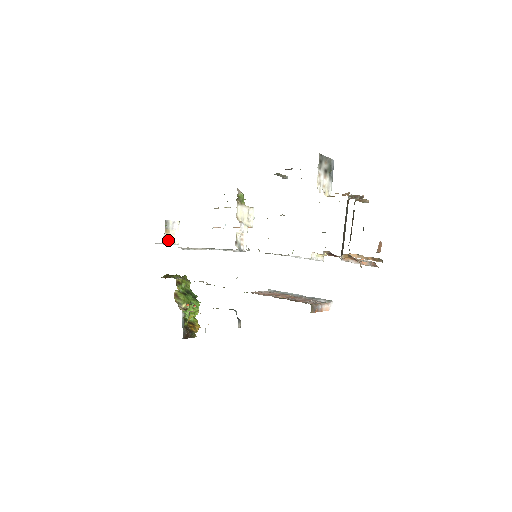
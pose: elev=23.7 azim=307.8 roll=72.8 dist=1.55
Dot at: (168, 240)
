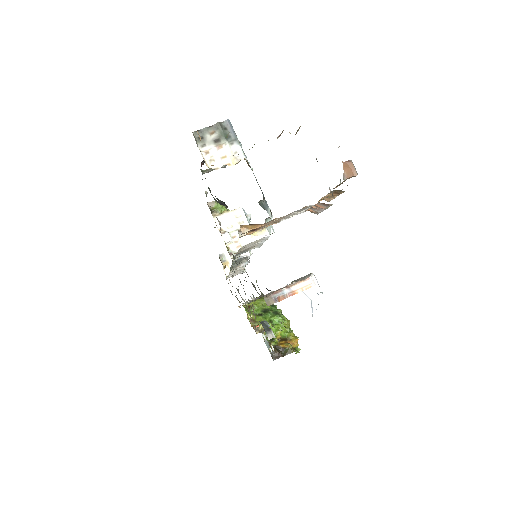
Dot at: occluded
